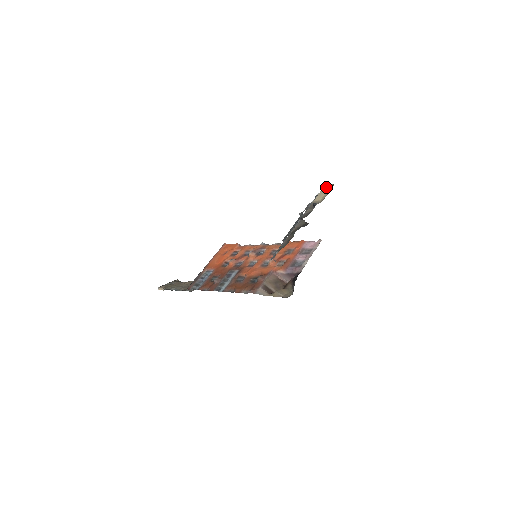
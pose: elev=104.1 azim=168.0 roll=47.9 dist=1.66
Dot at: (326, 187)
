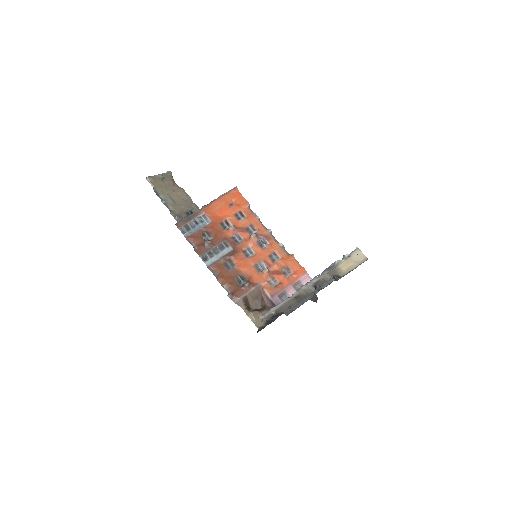
Dot at: (359, 255)
